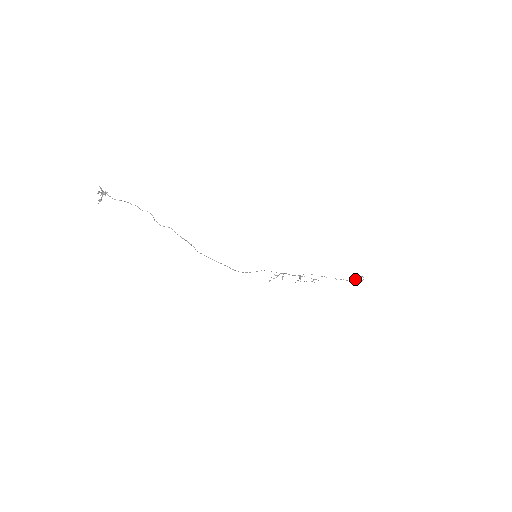
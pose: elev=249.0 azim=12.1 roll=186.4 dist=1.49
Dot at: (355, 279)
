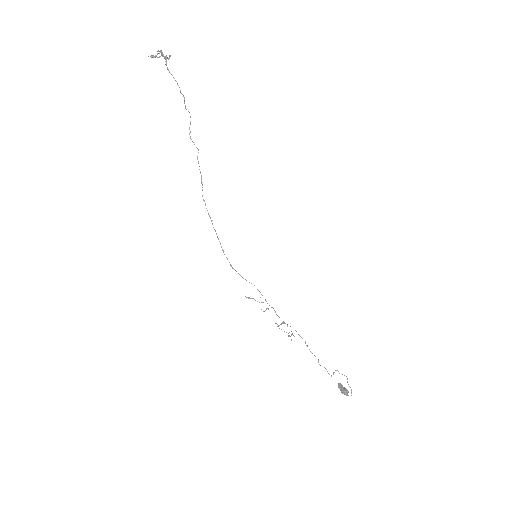
Dot at: (343, 388)
